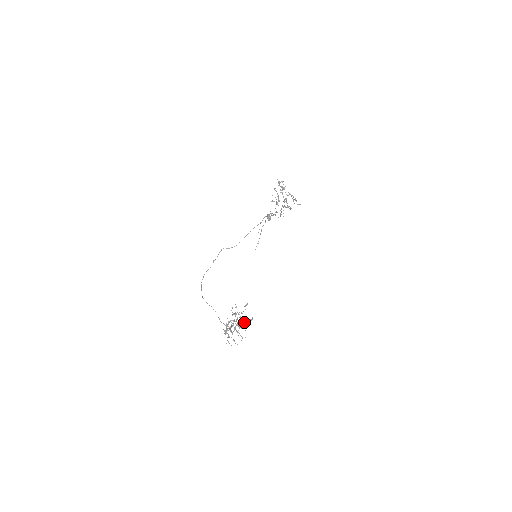
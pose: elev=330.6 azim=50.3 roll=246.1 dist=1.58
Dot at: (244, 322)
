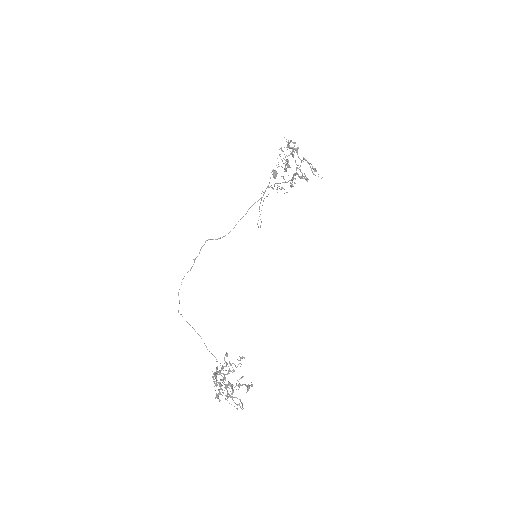
Dot at: (239, 385)
